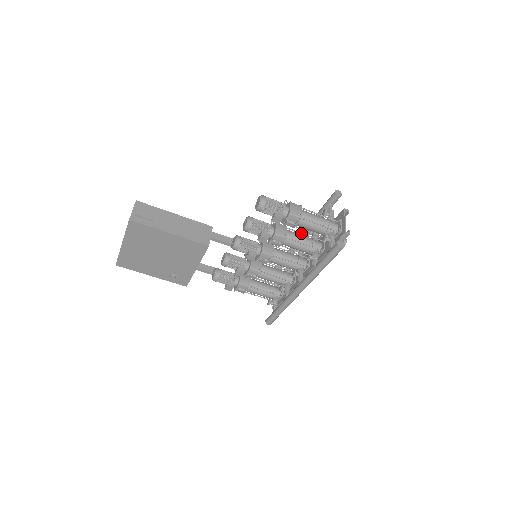
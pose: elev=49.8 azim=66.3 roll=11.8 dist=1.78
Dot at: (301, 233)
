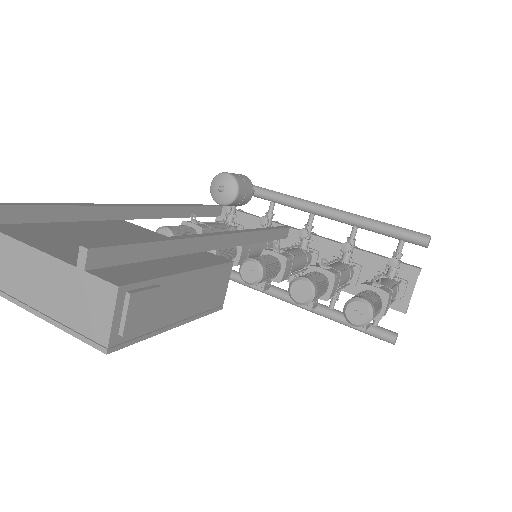
Dot at: (346, 271)
